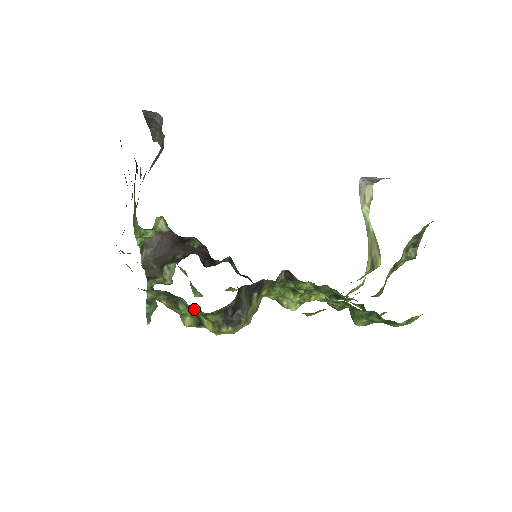
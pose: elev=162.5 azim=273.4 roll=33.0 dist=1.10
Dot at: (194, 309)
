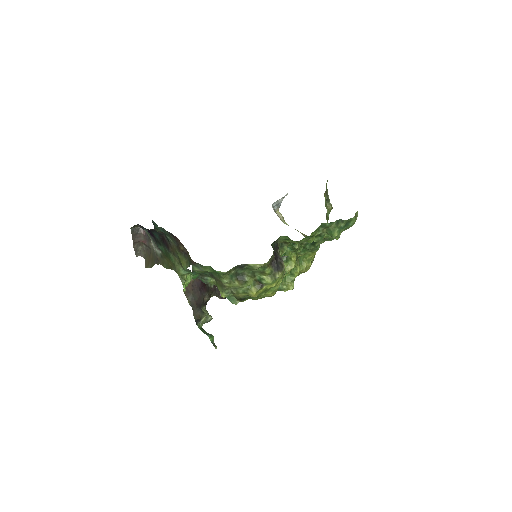
Dot at: (259, 264)
